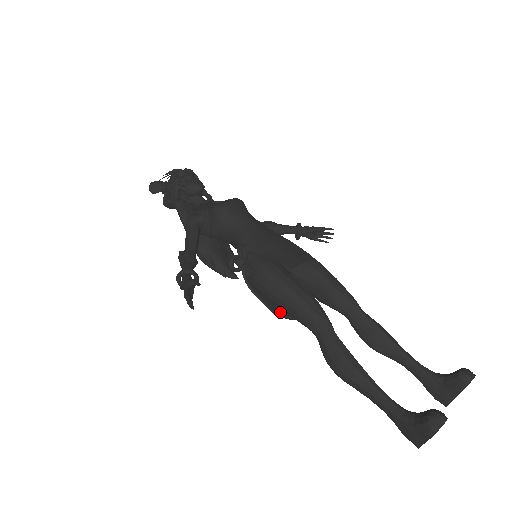
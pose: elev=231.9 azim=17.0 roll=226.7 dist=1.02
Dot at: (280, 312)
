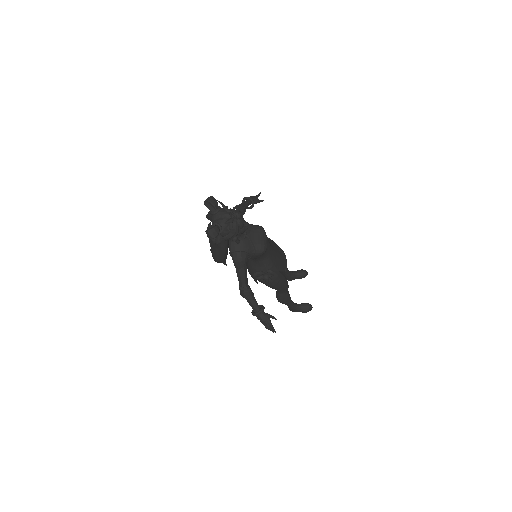
Dot at: occluded
